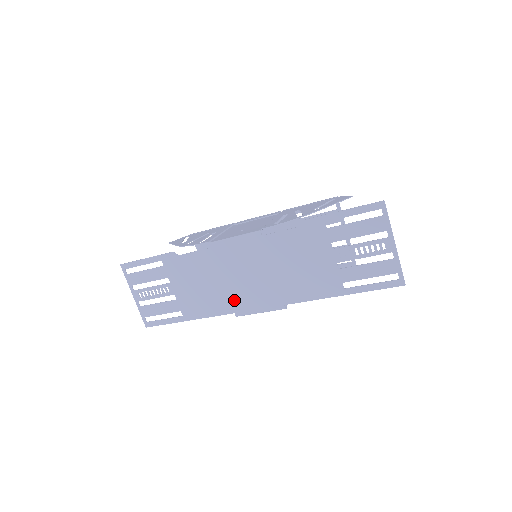
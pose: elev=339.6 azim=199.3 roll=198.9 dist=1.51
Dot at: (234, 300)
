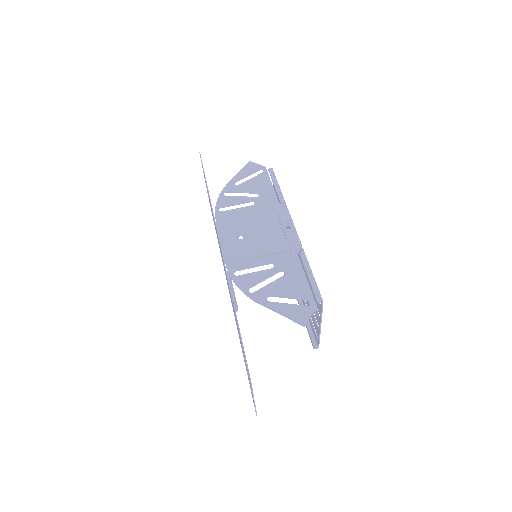
Dot at: (223, 265)
